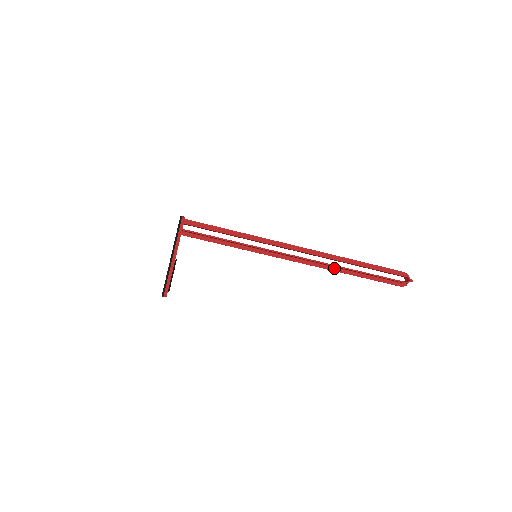
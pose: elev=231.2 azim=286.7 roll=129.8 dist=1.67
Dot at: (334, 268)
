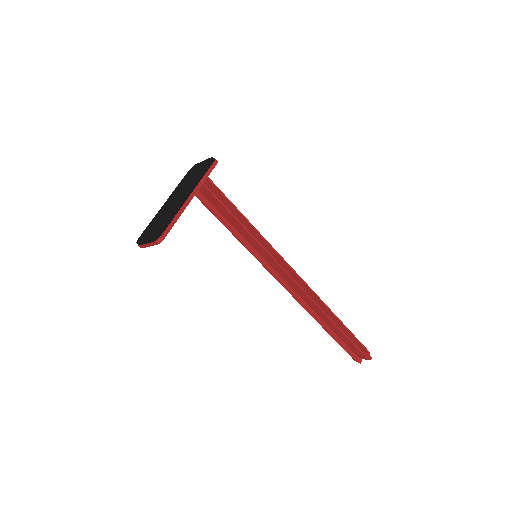
Dot at: (313, 312)
